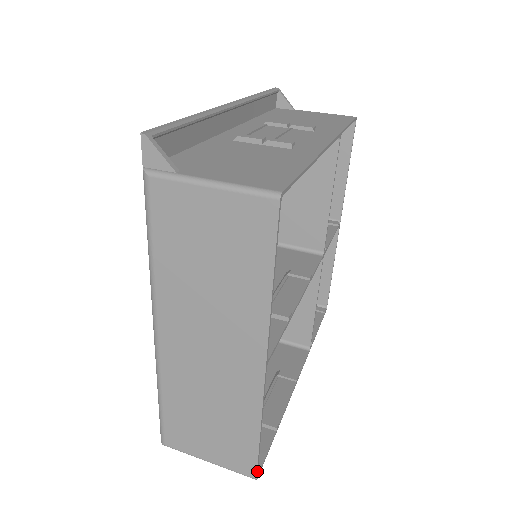
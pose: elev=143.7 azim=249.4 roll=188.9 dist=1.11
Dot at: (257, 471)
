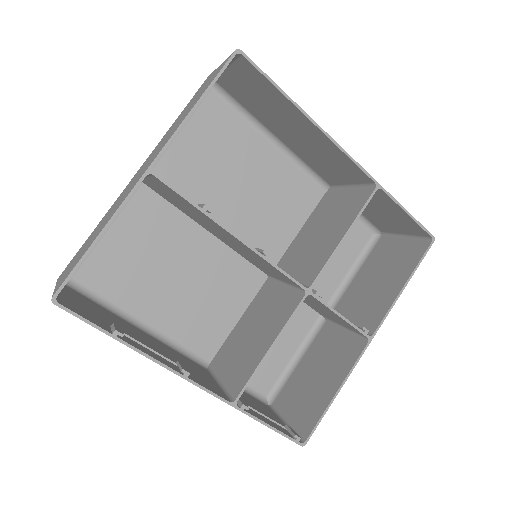
Dot at: (61, 289)
